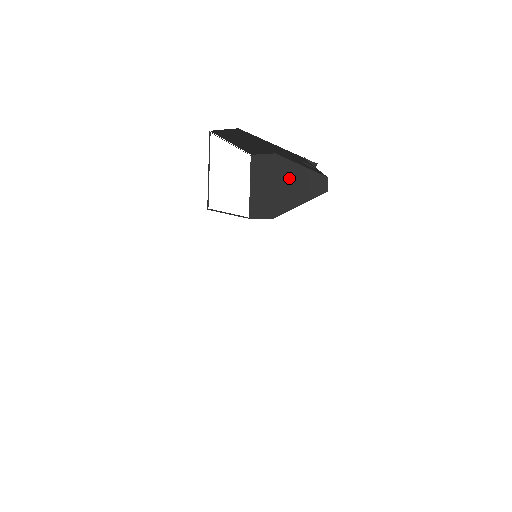
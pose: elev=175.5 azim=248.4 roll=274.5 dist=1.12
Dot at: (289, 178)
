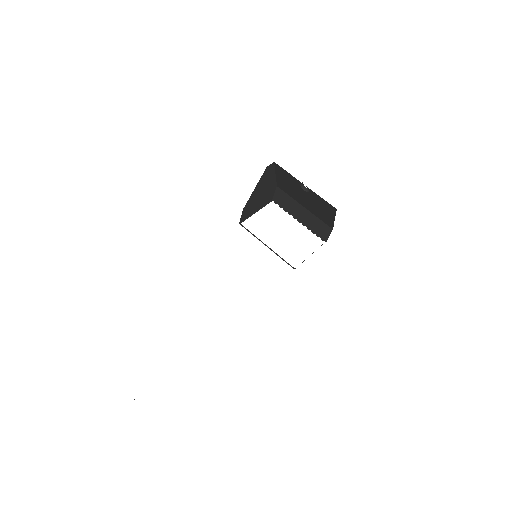
Dot at: occluded
